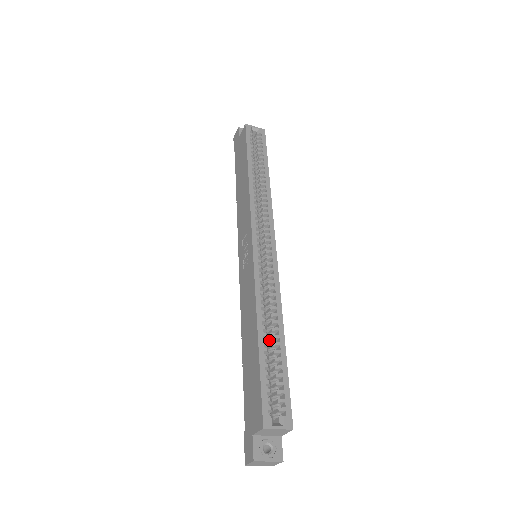
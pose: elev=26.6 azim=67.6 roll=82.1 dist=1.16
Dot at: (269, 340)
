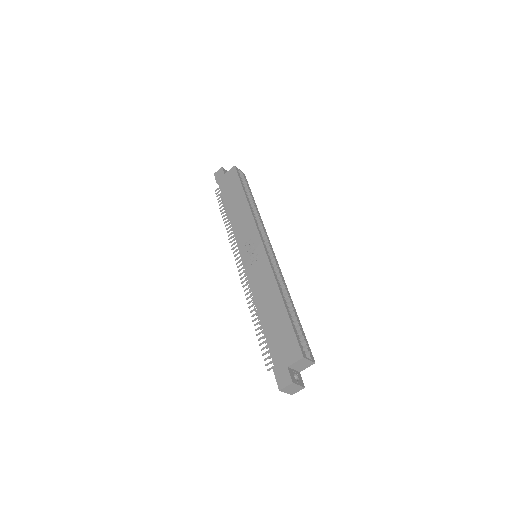
Dot at: occluded
